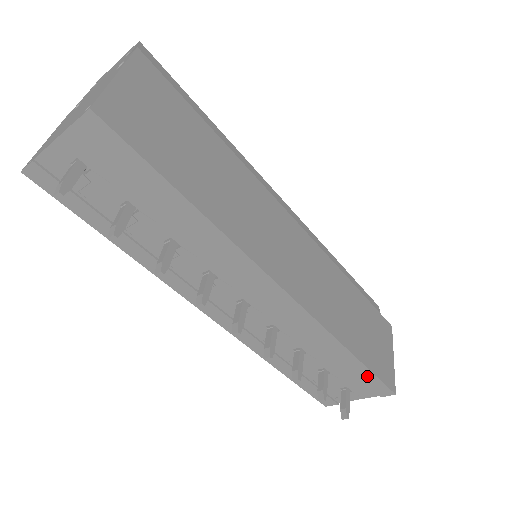
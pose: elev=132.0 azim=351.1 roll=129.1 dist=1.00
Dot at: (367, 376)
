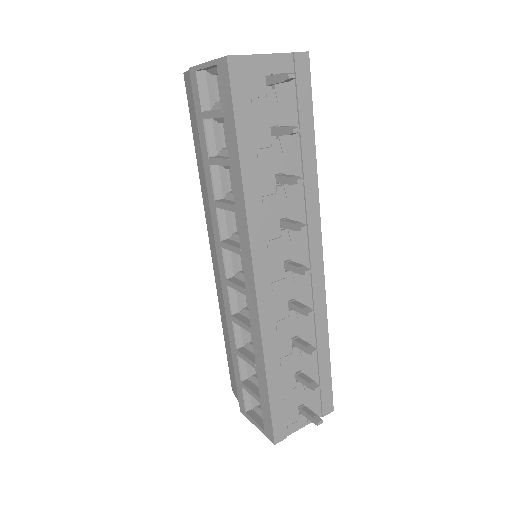
Dot at: (326, 381)
